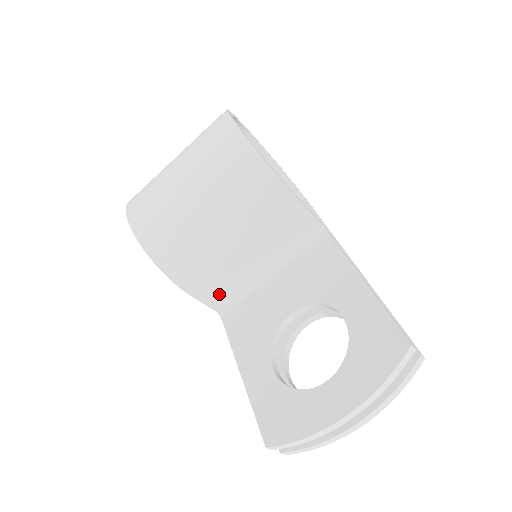
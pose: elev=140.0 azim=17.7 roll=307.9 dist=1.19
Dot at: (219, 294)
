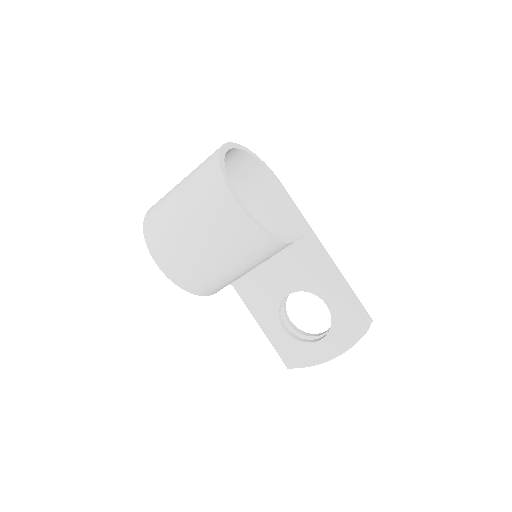
Dot at: occluded
